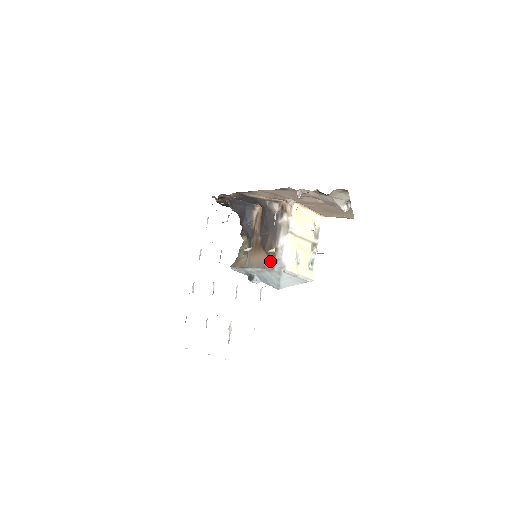
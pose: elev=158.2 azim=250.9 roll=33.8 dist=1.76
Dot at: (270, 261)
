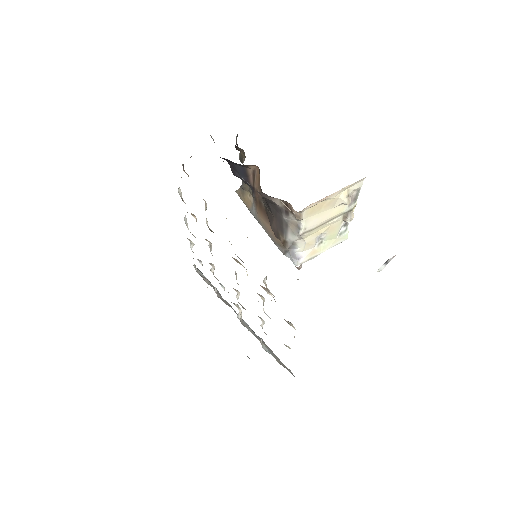
Dot at: (279, 244)
